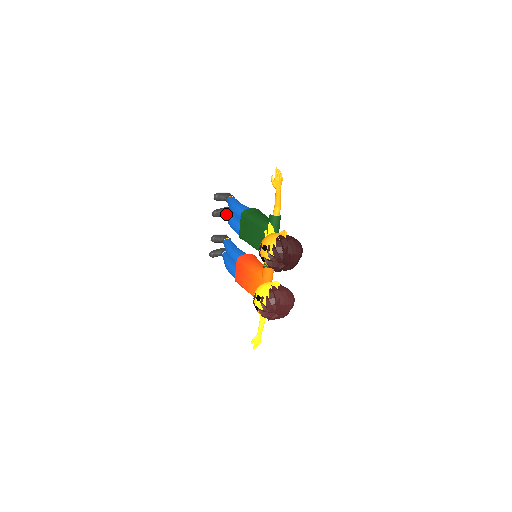
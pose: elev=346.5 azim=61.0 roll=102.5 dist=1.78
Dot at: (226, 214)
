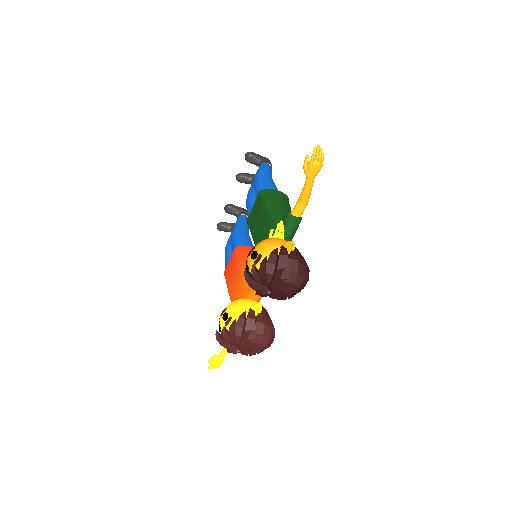
Dot at: (252, 184)
